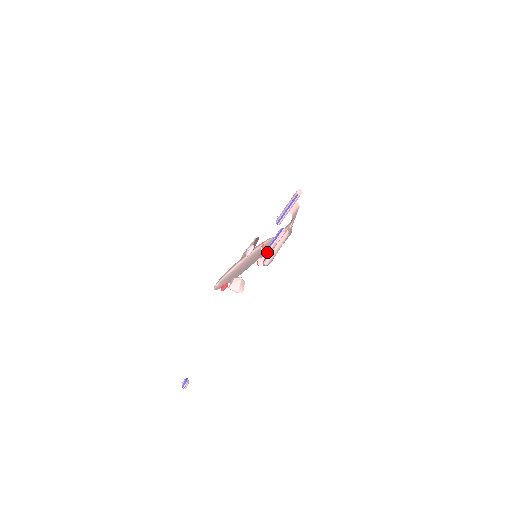
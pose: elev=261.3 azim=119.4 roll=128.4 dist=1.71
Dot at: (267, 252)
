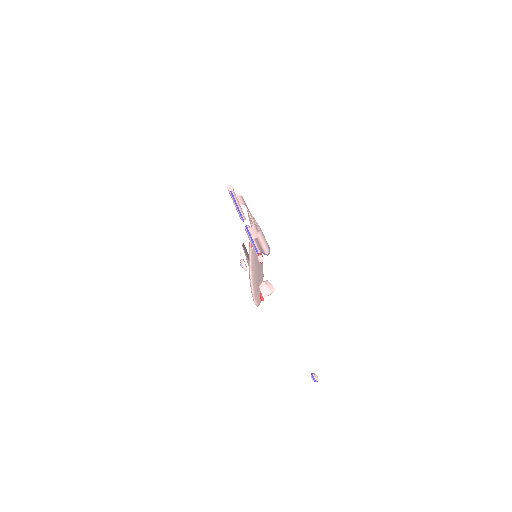
Dot at: (257, 249)
